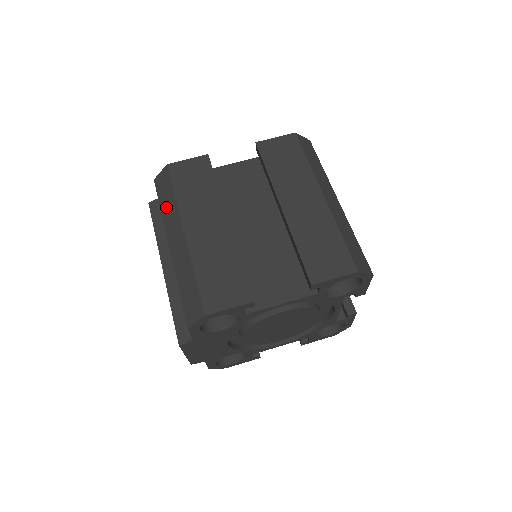
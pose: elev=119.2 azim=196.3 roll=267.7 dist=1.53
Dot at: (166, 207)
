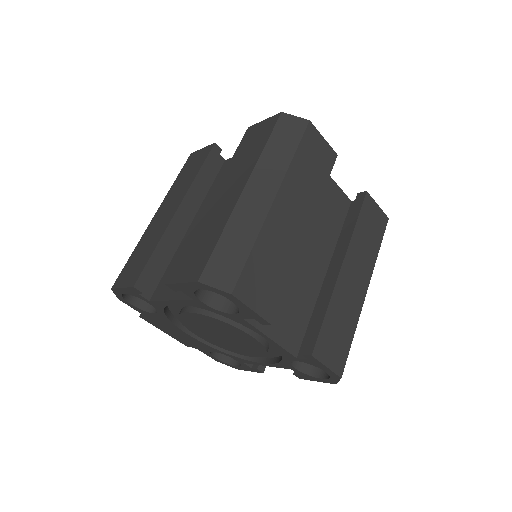
Dot at: occluded
